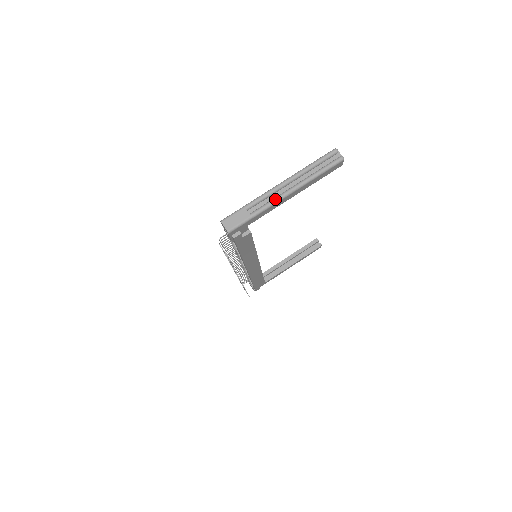
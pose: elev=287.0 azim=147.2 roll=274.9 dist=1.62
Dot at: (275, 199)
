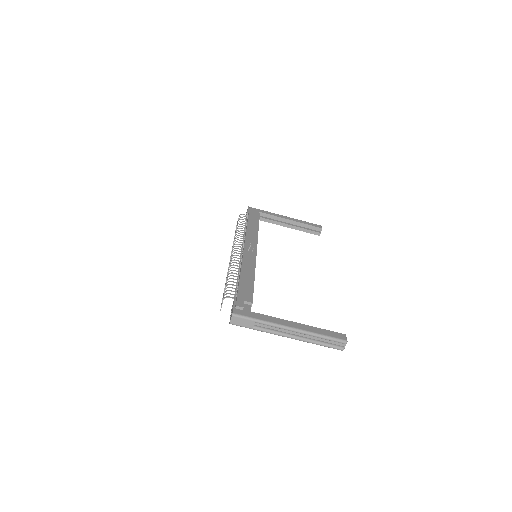
Dot at: (278, 334)
